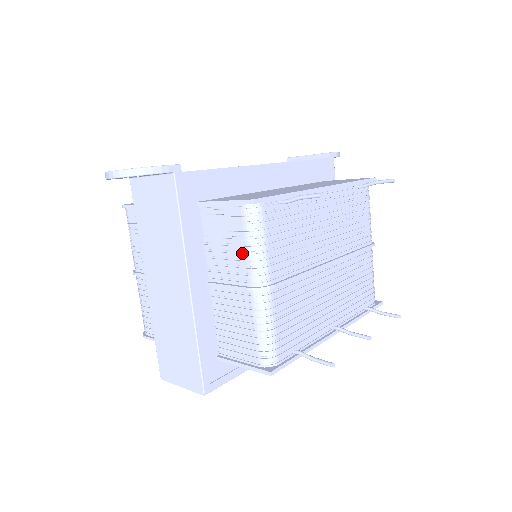
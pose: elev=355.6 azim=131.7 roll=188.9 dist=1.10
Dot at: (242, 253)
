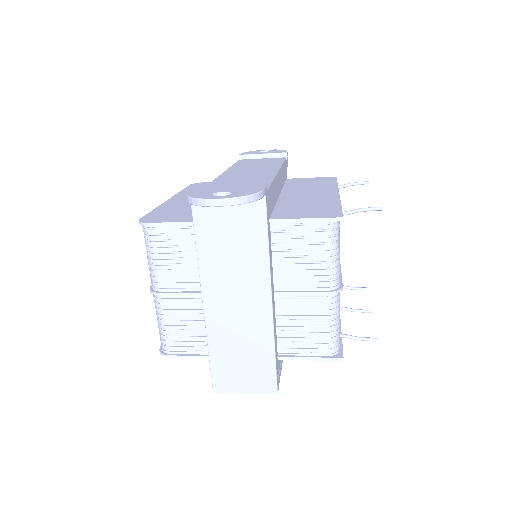
Dot at: (320, 263)
